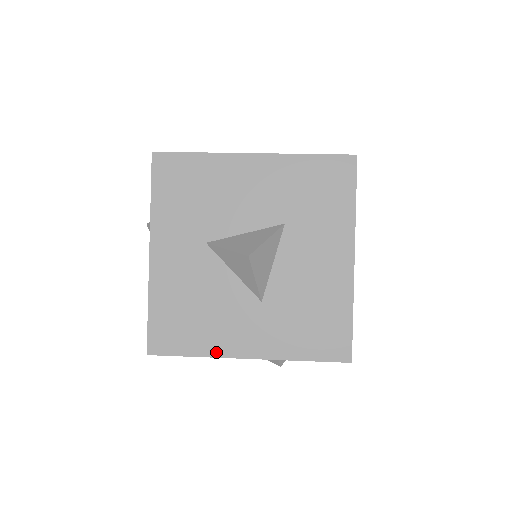
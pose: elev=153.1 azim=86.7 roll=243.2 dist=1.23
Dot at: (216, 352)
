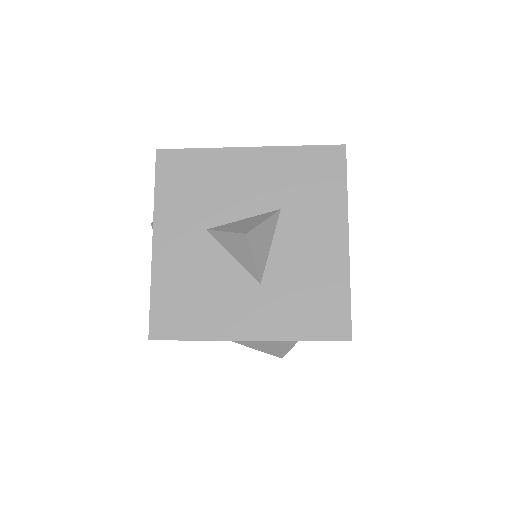
Dot at: (217, 335)
